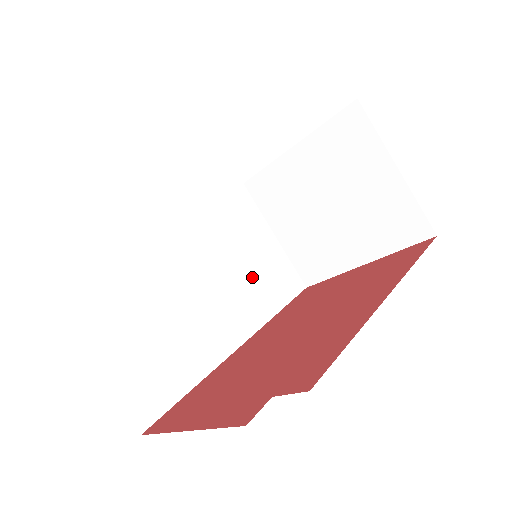
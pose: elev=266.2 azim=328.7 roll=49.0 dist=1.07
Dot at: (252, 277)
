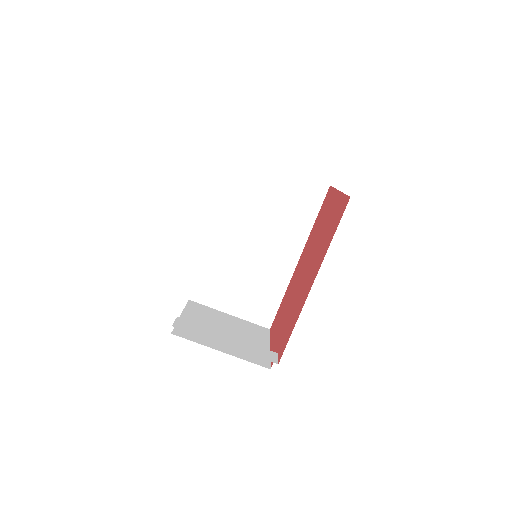
Dot at: (285, 214)
